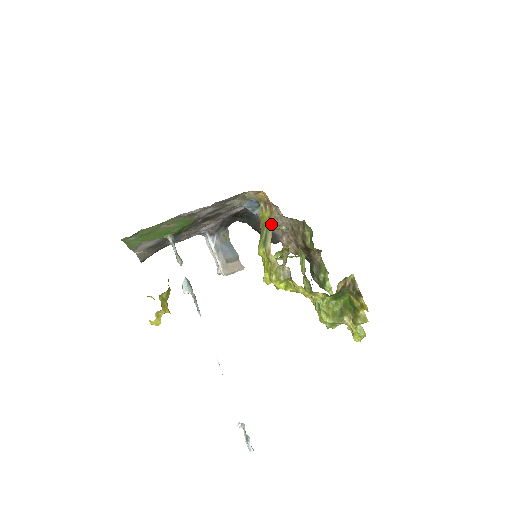
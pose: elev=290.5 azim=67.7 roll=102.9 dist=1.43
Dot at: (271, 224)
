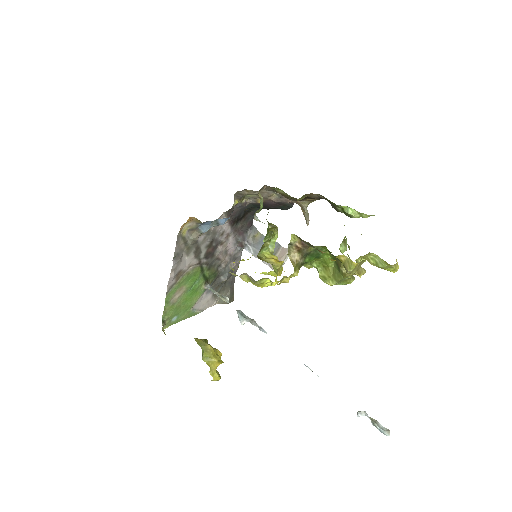
Dot at: occluded
